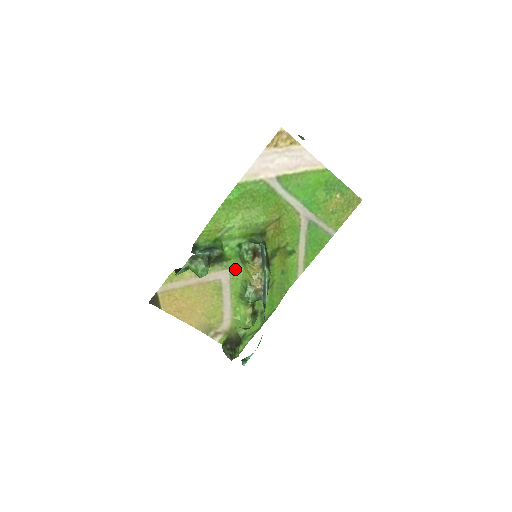
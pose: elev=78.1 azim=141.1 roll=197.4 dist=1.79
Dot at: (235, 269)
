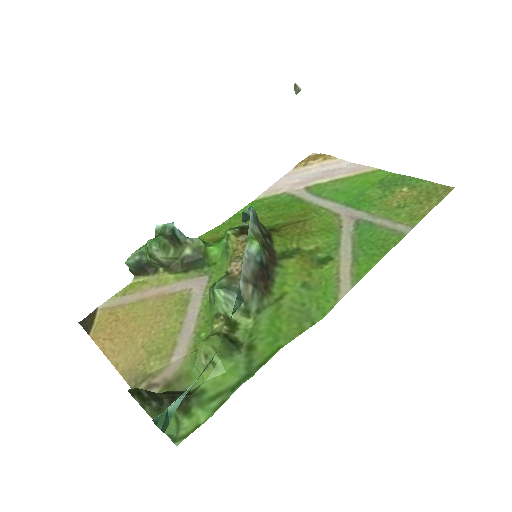
Dot at: (219, 275)
